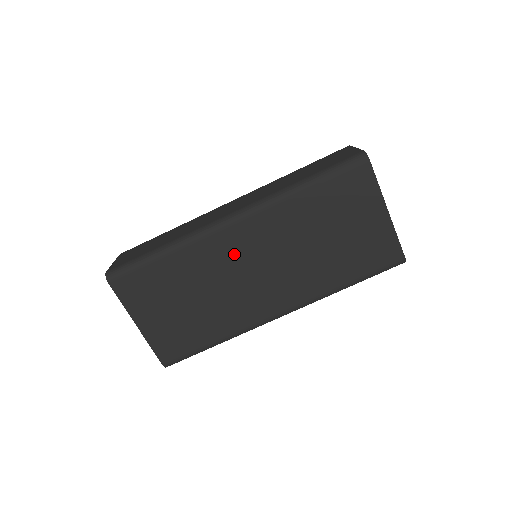
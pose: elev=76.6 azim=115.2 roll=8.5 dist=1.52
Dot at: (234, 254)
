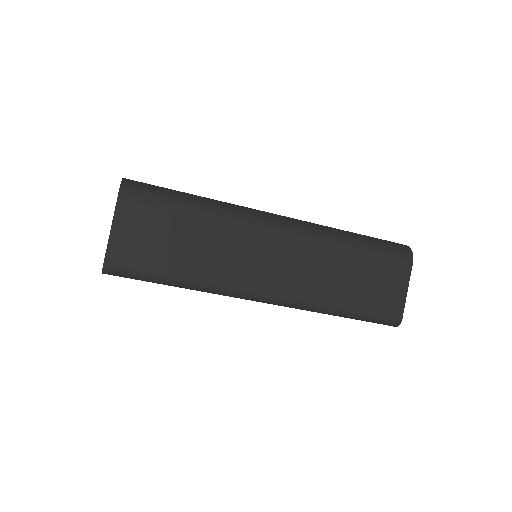
Dot at: occluded
